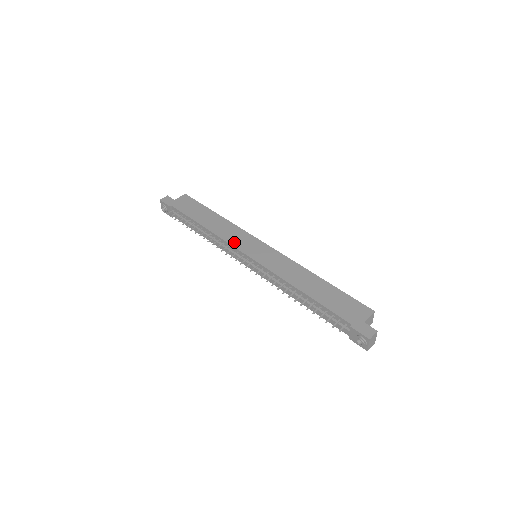
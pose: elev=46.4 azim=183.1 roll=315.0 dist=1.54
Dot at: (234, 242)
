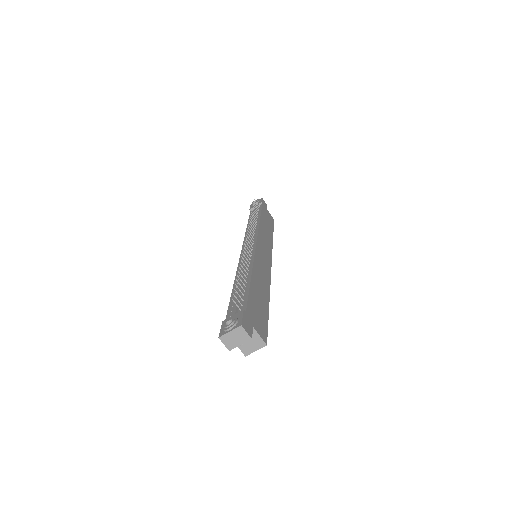
Dot at: (261, 236)
